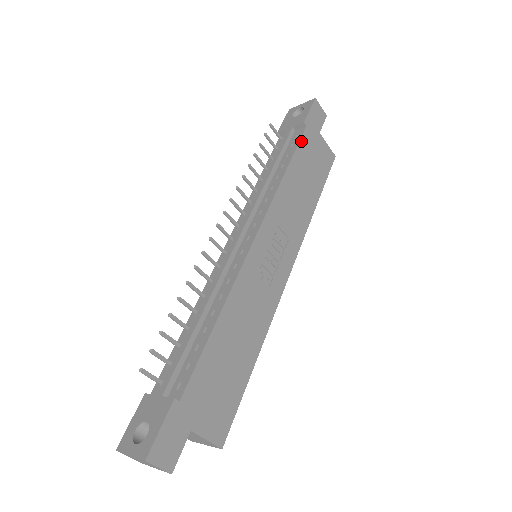
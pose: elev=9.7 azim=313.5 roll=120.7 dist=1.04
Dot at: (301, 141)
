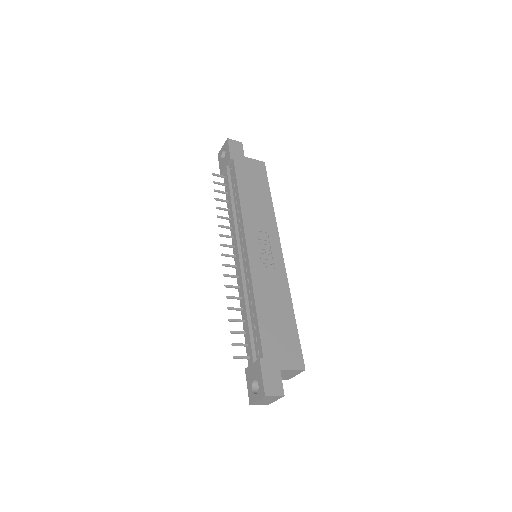
Dot at: (236, 171)
